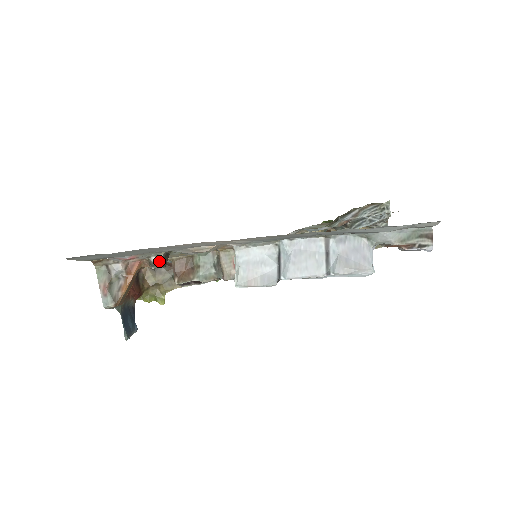
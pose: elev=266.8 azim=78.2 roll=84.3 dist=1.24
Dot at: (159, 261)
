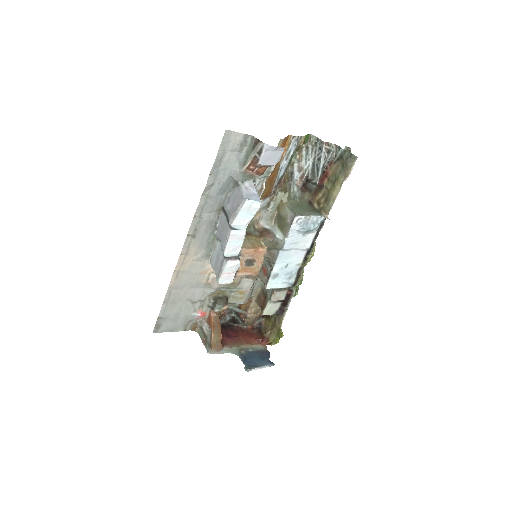
Dot at: (213, 304)
